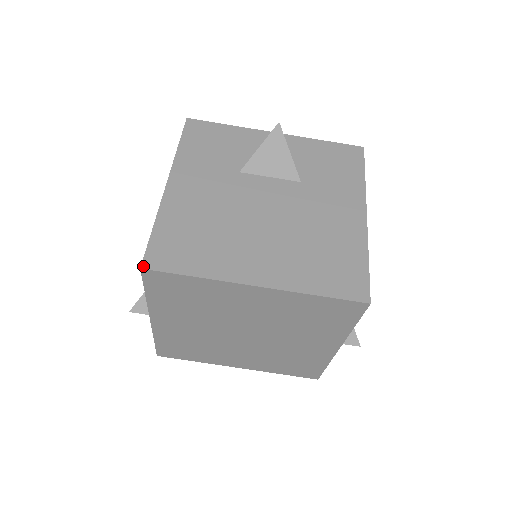
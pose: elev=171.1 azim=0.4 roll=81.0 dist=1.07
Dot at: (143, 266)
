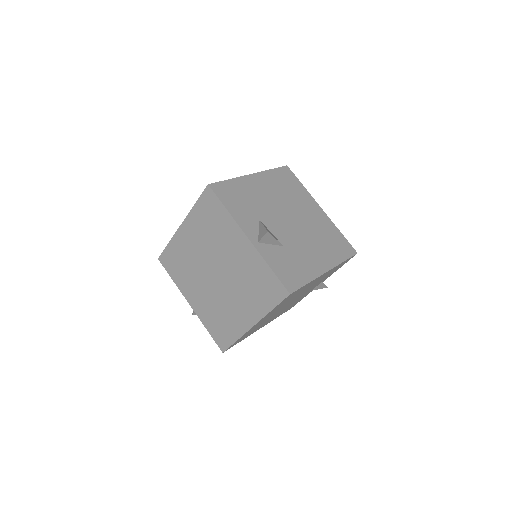
Dot at: (159, 258)
